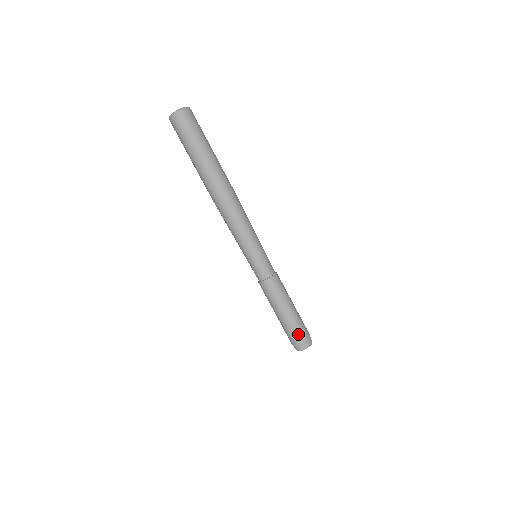
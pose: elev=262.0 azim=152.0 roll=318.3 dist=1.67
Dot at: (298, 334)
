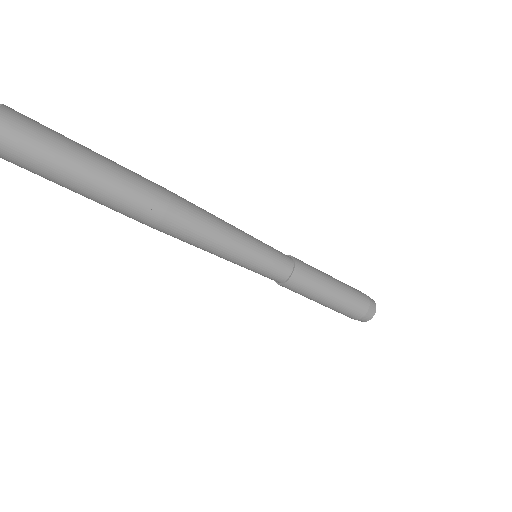
Dot at: (353, 314)
